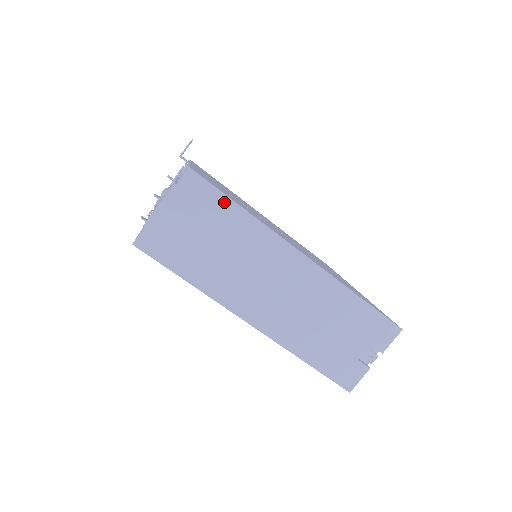
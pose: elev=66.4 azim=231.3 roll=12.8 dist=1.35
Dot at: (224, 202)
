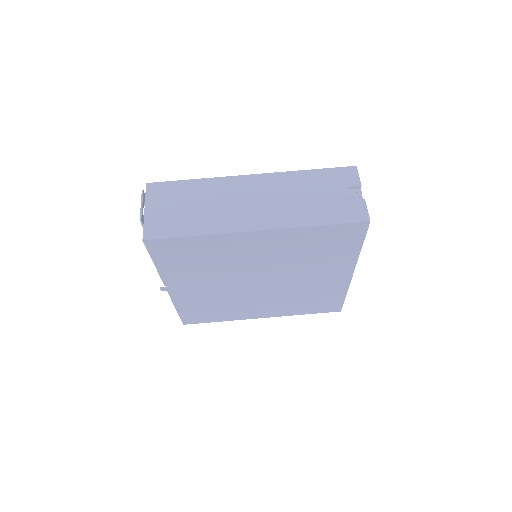
Dot at: (180, 184)
